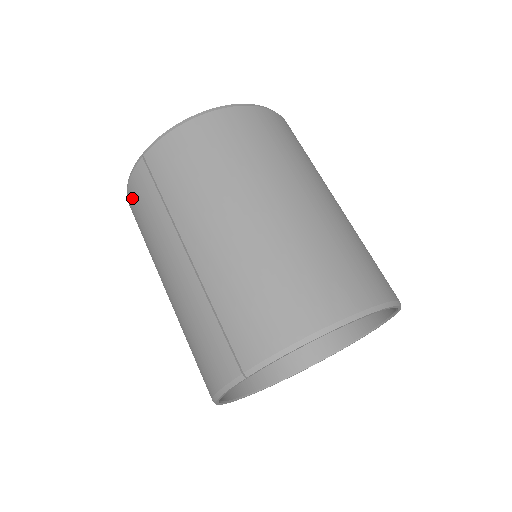
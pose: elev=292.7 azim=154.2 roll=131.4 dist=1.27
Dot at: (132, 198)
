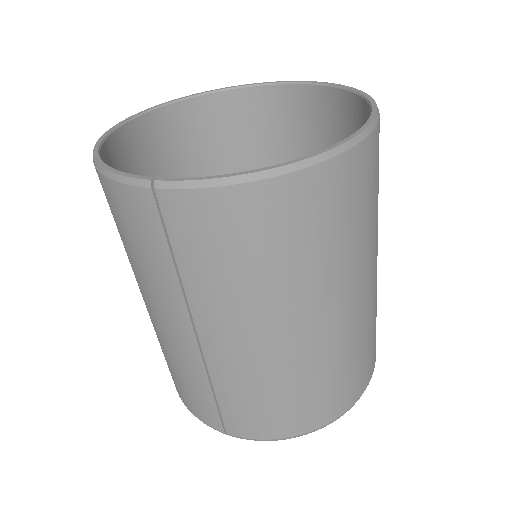
Dot at: (112, 197)
